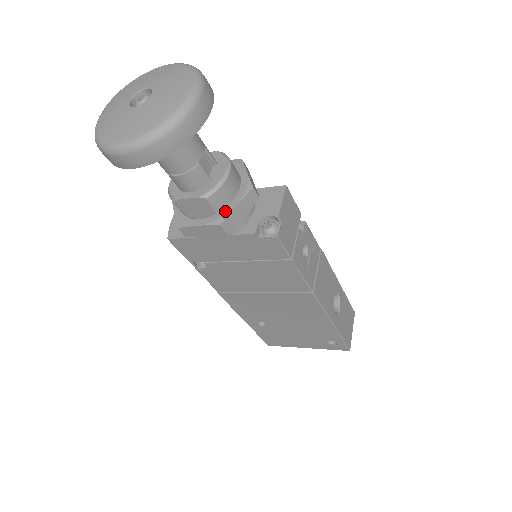
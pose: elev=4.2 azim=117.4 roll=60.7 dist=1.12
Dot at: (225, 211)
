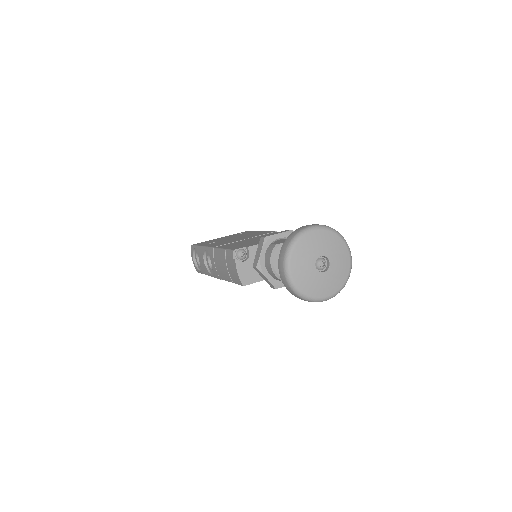
Dot at: occluded
